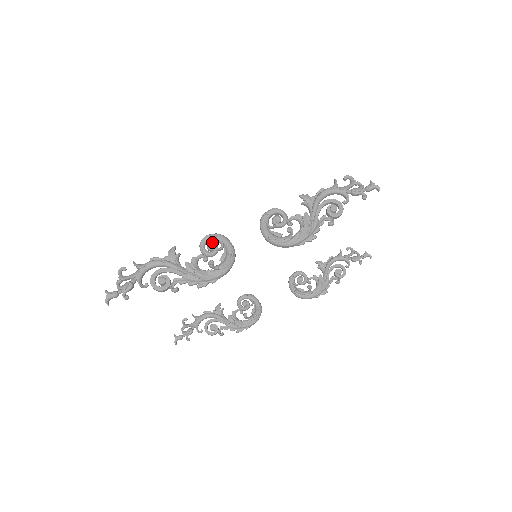
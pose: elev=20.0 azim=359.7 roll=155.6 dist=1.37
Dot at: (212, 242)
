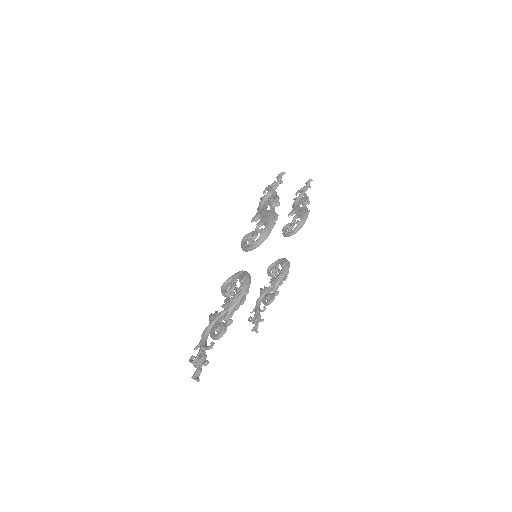
Dot at: (227, 285)
